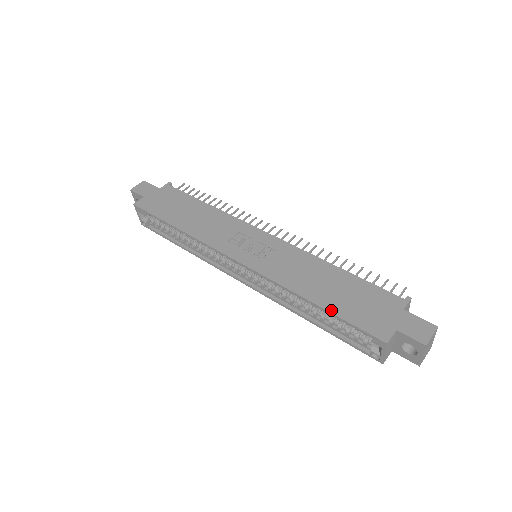
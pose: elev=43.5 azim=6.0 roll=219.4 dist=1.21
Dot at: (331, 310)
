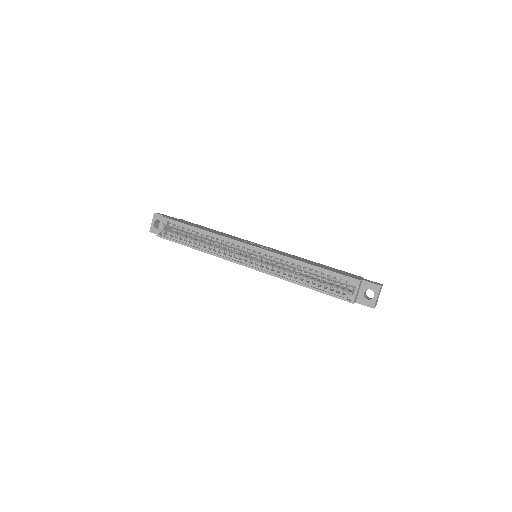
Dot at: (322, 268)
